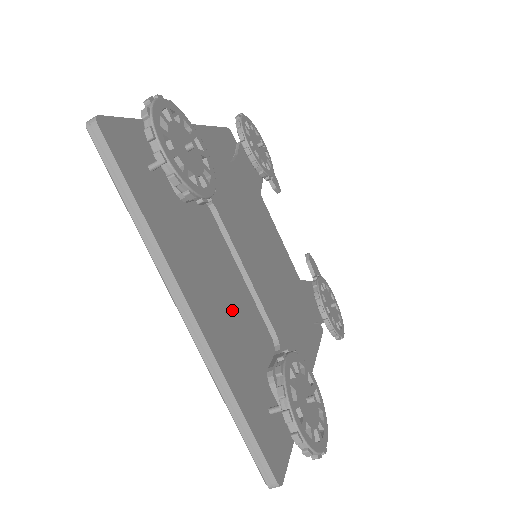
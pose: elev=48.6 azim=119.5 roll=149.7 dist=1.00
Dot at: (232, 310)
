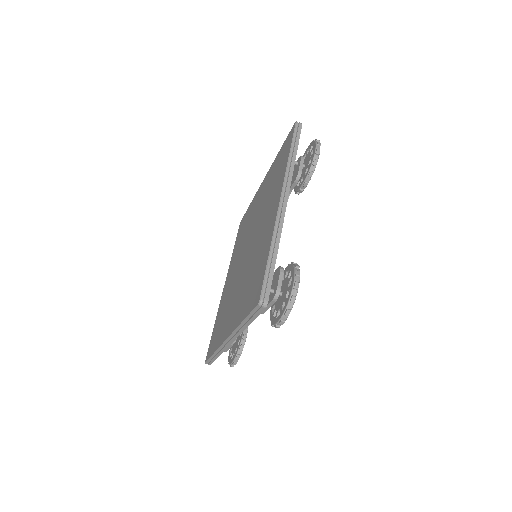
Dot at: occluded
